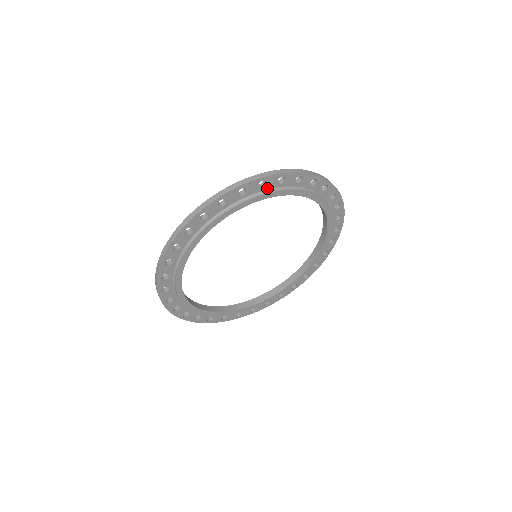
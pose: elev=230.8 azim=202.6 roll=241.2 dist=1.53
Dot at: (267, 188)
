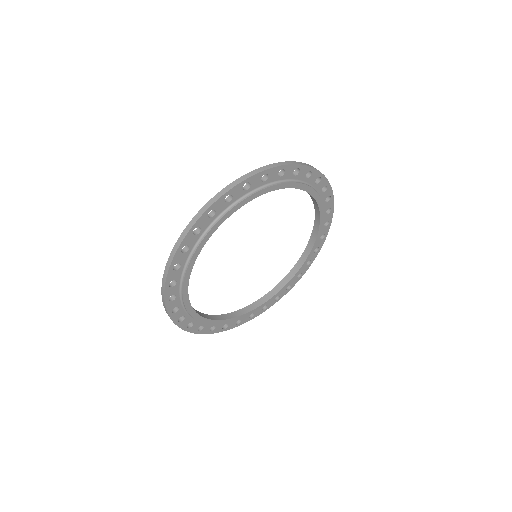
Dot at: (284, 178)
